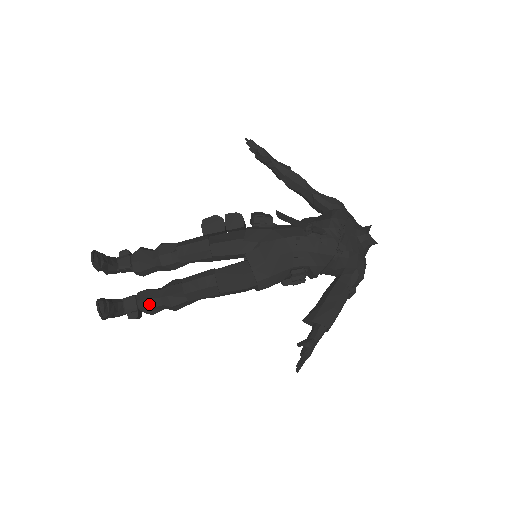
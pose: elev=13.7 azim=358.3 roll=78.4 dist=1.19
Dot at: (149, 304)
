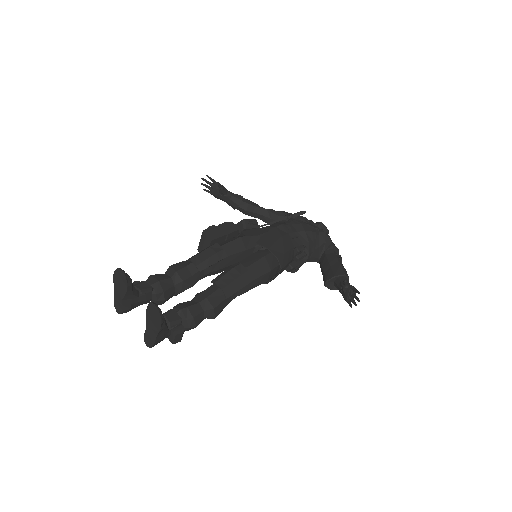
Dot at: (191, 312)
